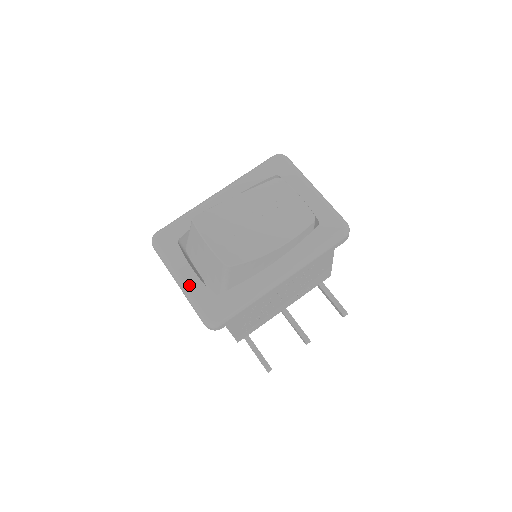
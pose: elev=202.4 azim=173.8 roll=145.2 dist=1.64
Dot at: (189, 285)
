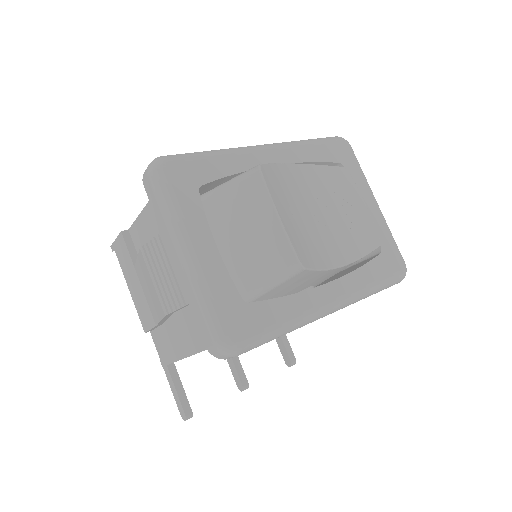
Dot at: (207, 269)
